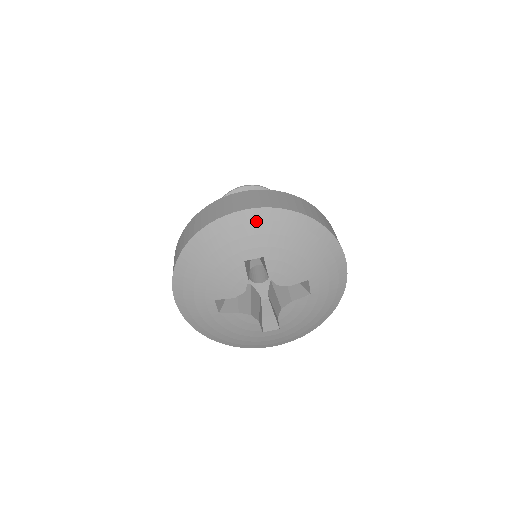
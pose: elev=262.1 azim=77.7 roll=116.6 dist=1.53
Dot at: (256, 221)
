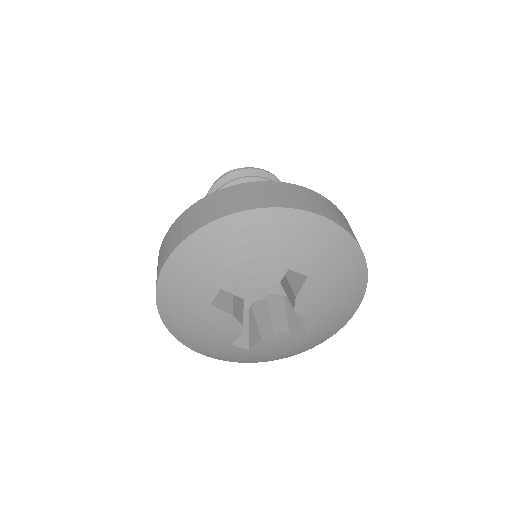
Dot at: (328, 236)
